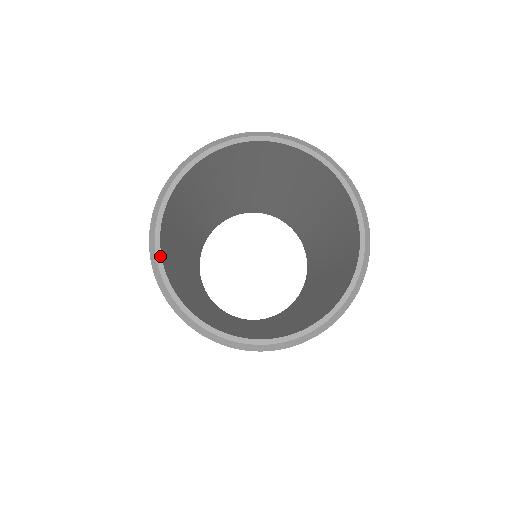
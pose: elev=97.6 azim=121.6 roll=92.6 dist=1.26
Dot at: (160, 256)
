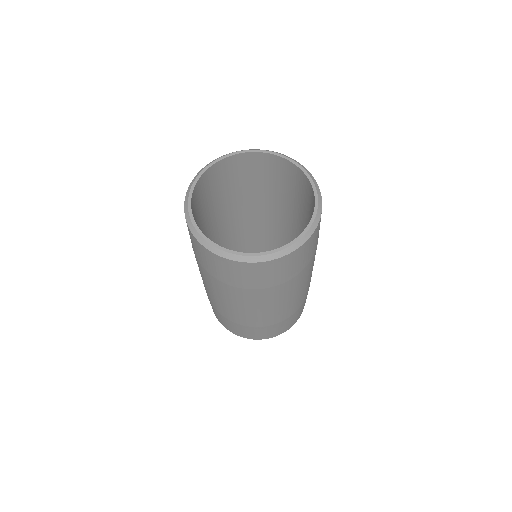
Dot at: (200, 176)
